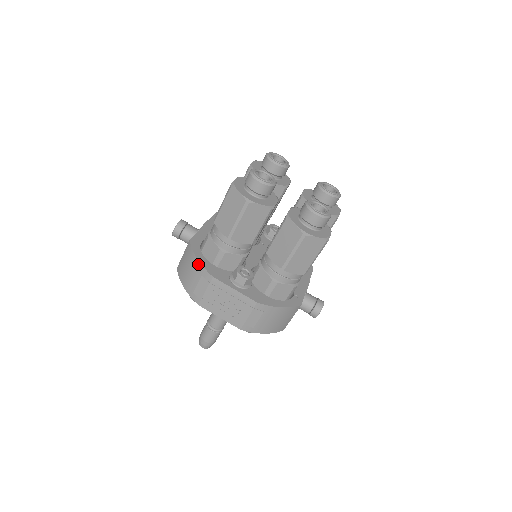
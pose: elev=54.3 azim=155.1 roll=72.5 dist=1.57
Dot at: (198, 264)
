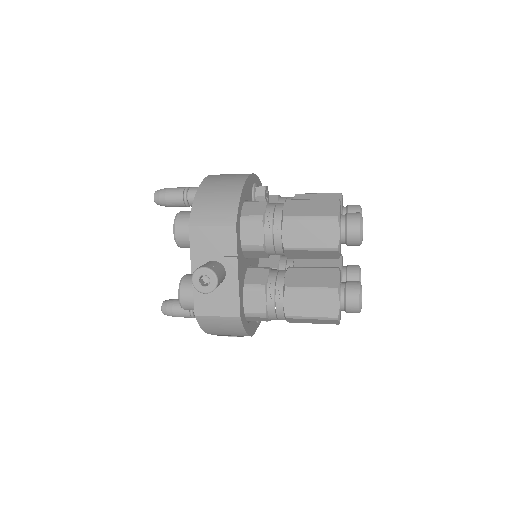
Dot at: (245, 335)
